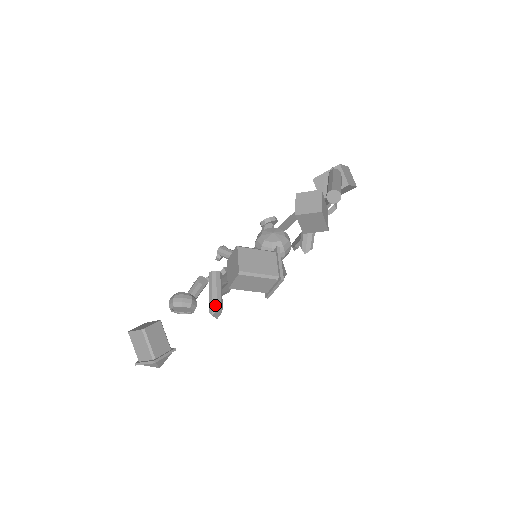
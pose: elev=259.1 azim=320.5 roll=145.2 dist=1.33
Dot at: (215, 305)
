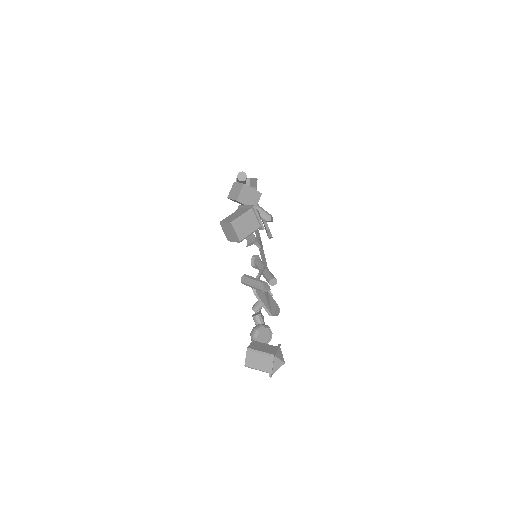
Dot at: (259, 283)
